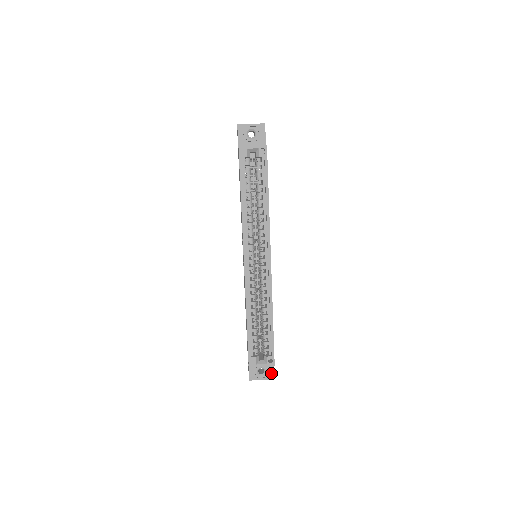
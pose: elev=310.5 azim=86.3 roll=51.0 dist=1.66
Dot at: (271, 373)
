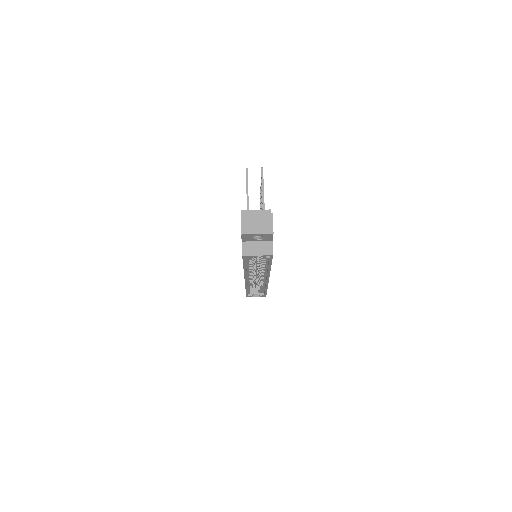
Dot at: occluded
